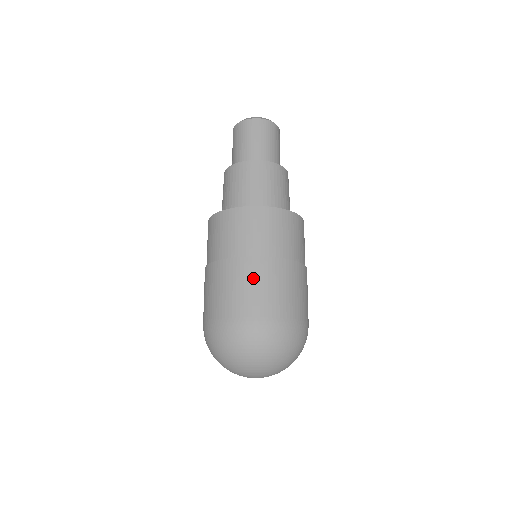
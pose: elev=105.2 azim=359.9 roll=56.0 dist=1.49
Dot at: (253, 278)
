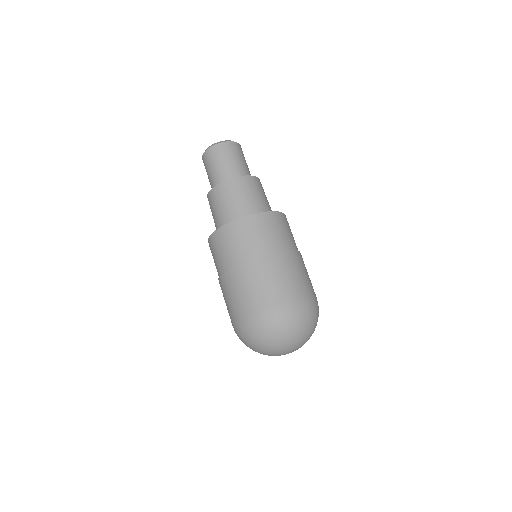
Dot at: (266, 274)
